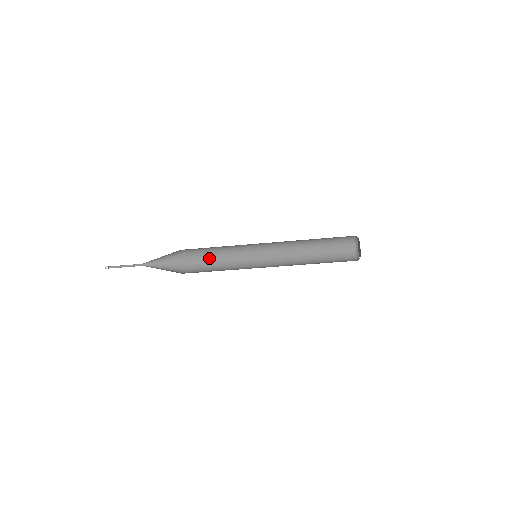
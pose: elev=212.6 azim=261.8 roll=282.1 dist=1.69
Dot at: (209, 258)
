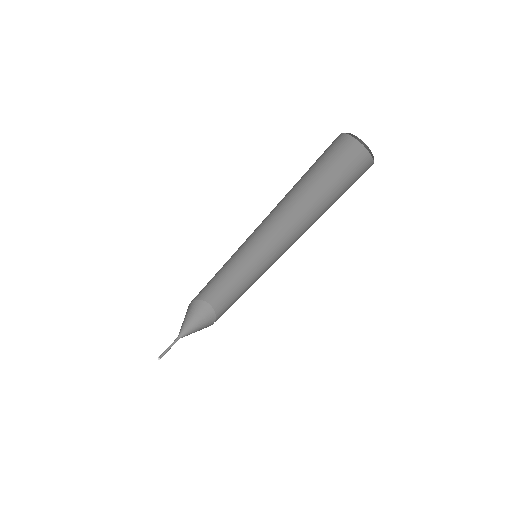
Dot at: (228, 289)
